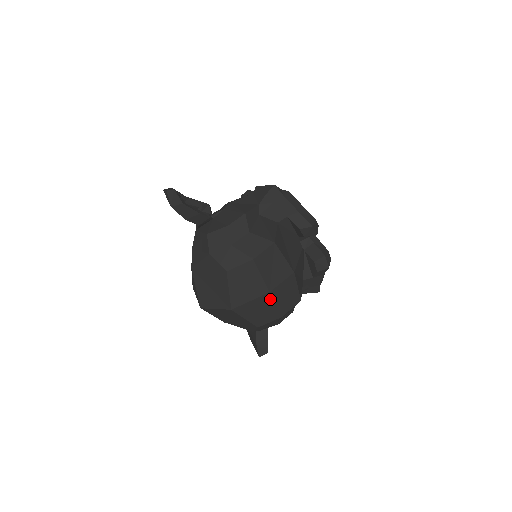
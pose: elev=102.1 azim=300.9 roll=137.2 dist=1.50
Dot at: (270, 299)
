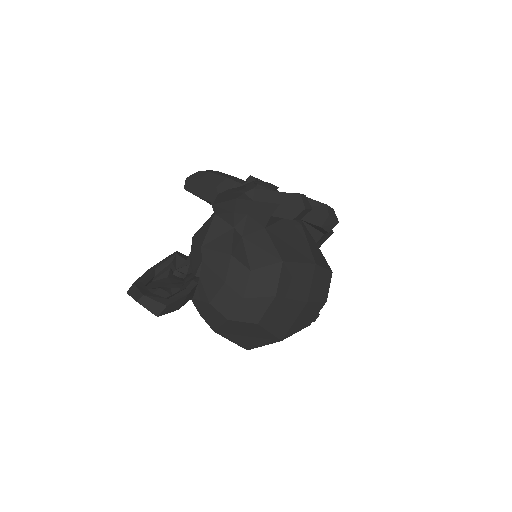
Dot at: (310, 304)
